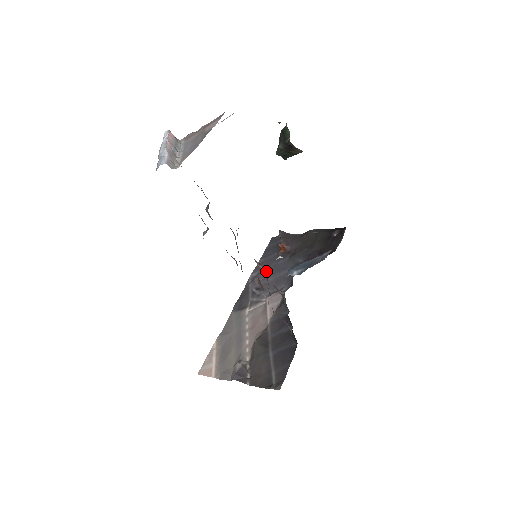
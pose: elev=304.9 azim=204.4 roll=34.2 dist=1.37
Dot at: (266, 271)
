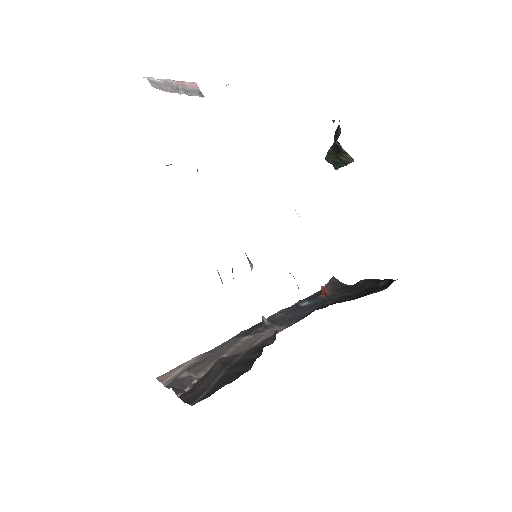
Dot at: (293, 309)
